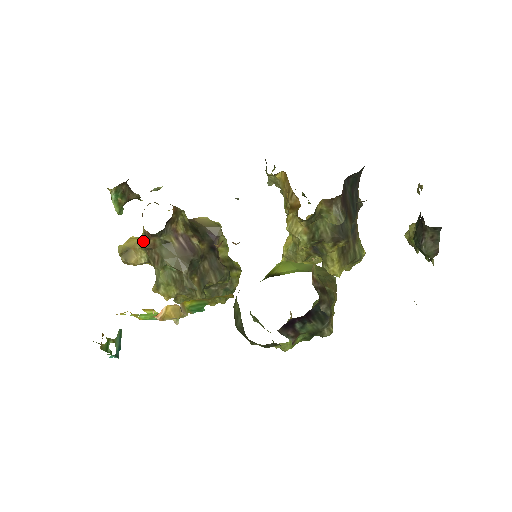
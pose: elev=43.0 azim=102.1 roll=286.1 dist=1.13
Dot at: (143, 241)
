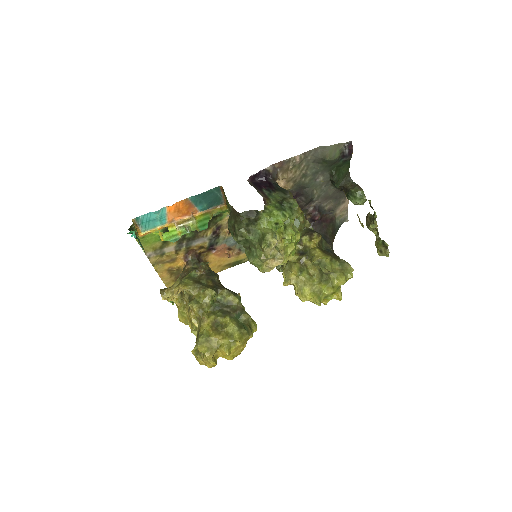
Dot at: (180, 275)
